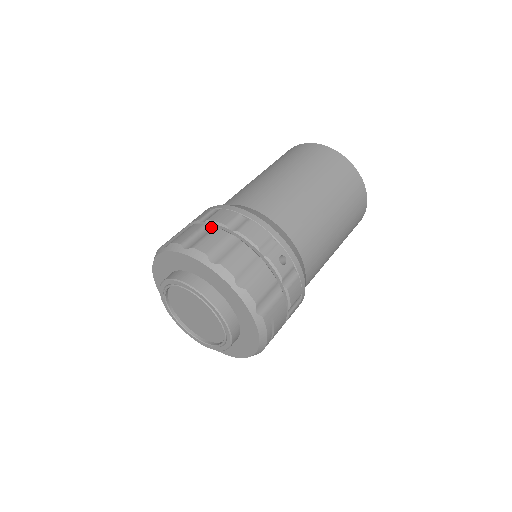
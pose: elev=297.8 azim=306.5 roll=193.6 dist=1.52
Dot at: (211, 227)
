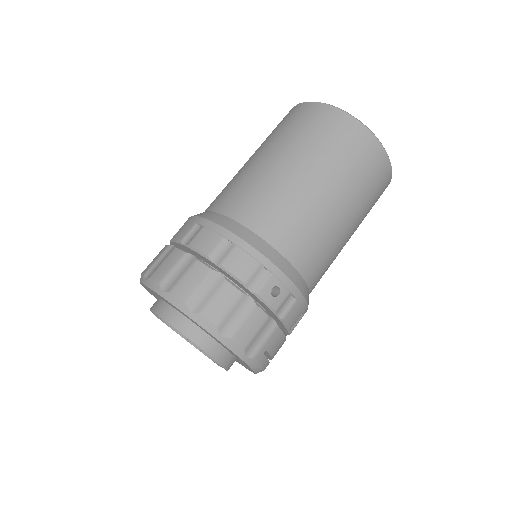
Dot at: (192, 257)
